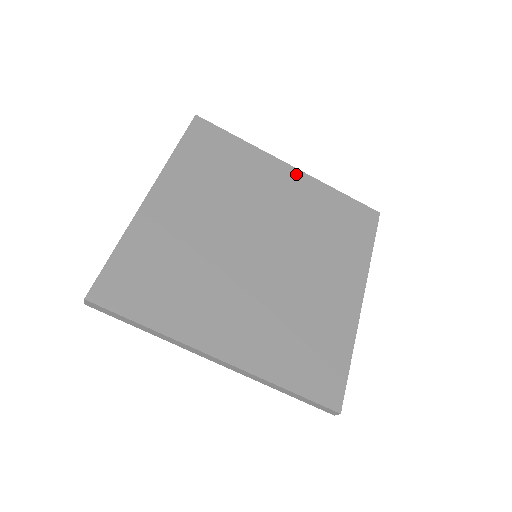
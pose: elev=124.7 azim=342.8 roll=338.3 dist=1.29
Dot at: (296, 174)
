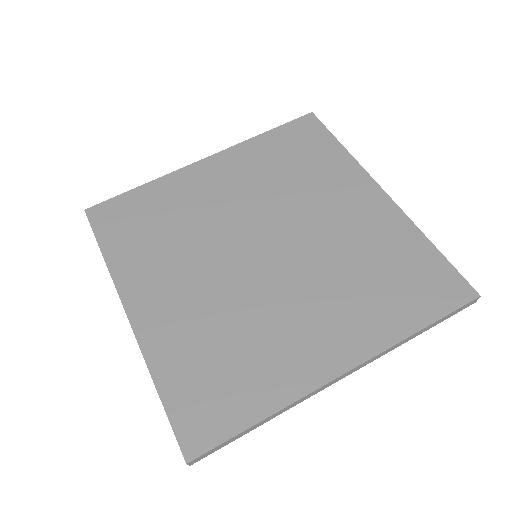
Dot at: (382, 201)
